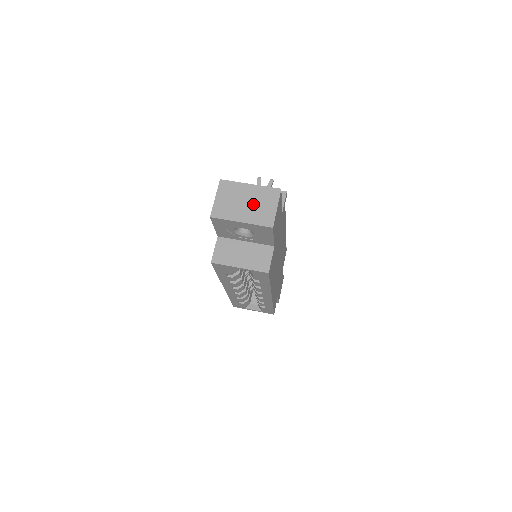
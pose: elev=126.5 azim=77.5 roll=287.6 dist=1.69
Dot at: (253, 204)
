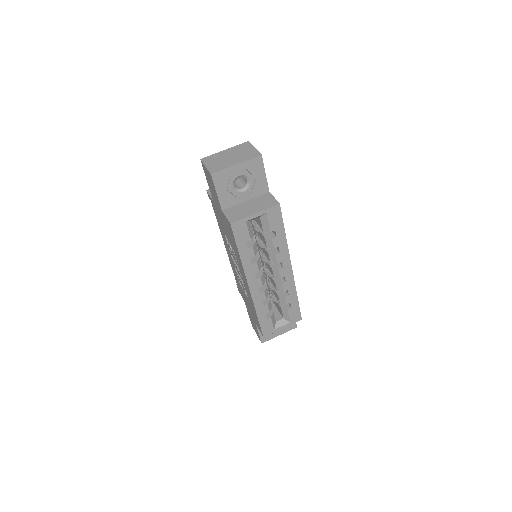
Dot at: (236, 155)
